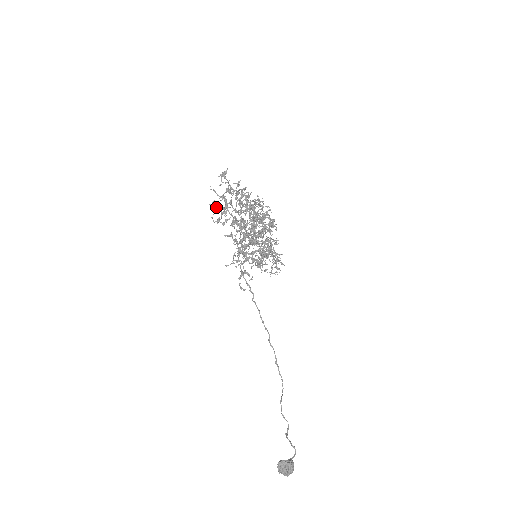
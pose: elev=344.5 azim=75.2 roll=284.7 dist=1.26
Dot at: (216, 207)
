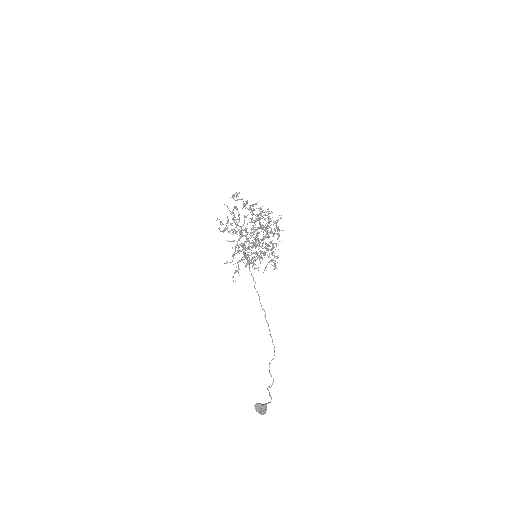
Dot at: (221, 222)
